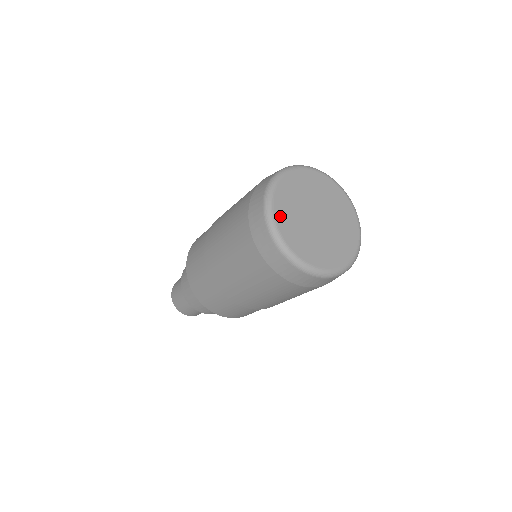
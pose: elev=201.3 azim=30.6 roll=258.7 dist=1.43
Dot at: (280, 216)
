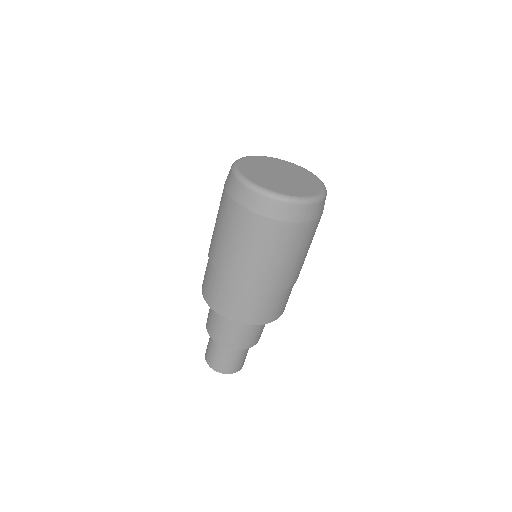
Dot at: (247, 173)
